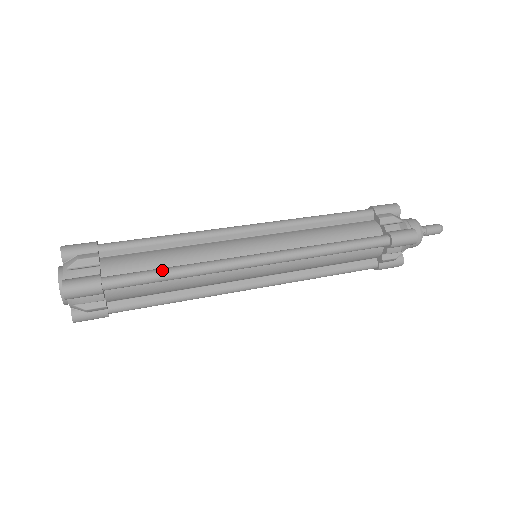
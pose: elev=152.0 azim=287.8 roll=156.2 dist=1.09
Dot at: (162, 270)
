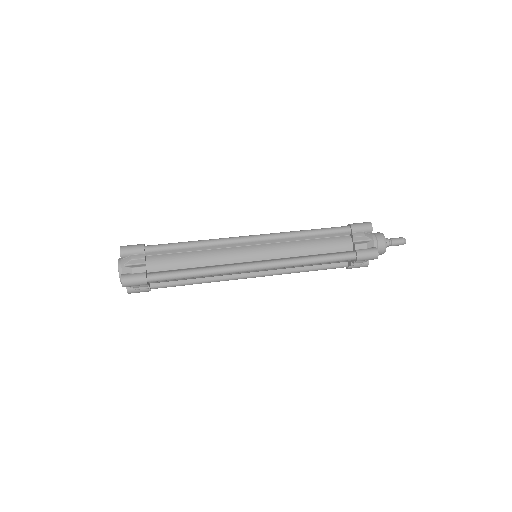
Dot at: (187, 272)
